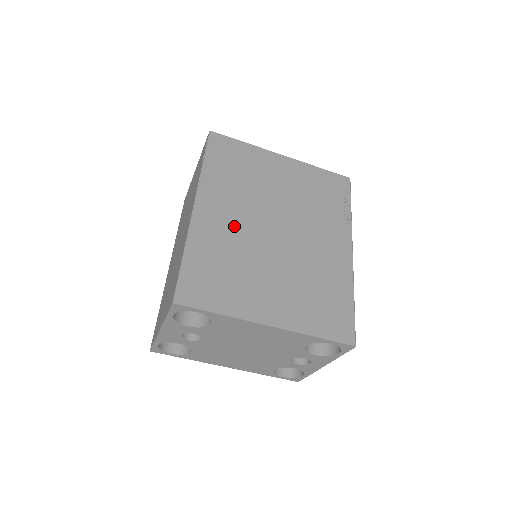
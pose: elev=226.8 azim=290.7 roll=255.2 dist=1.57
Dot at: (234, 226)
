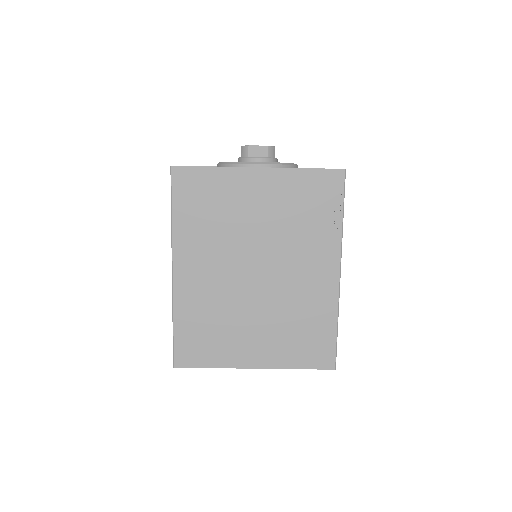
Dot at: (213, 281)
